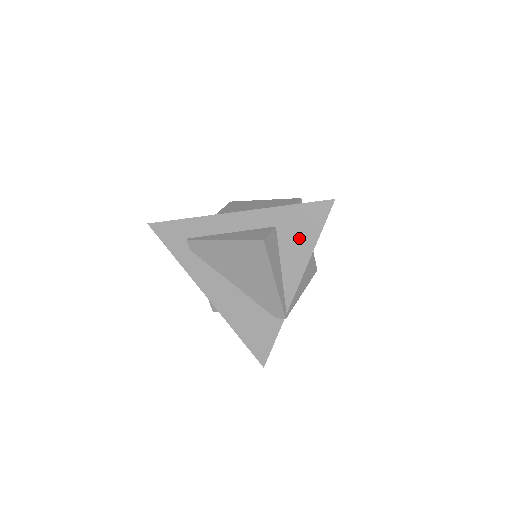
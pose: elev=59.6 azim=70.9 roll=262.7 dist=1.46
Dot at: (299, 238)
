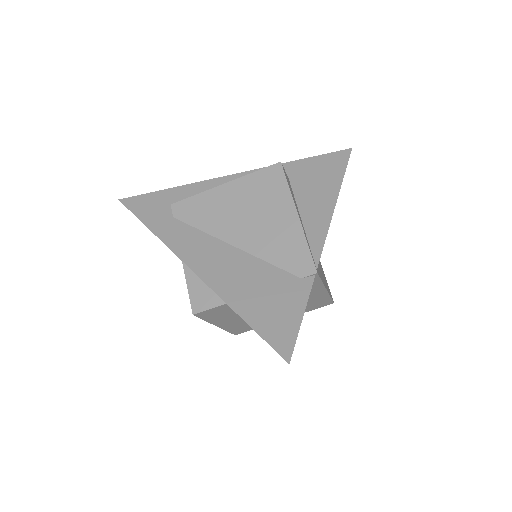
Dot at: (319, 185)
